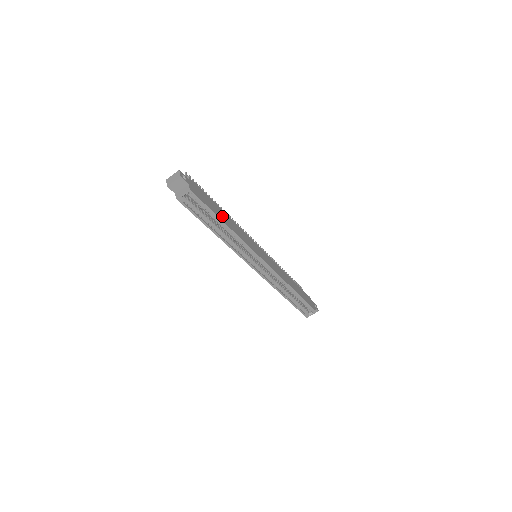
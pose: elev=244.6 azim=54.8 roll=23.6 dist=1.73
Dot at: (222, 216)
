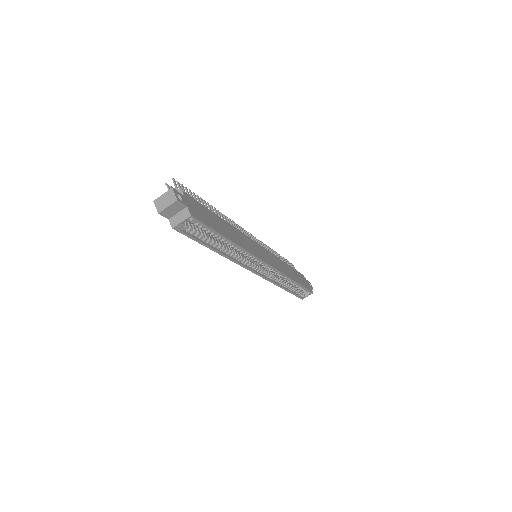
Dot at: (224, 230)
